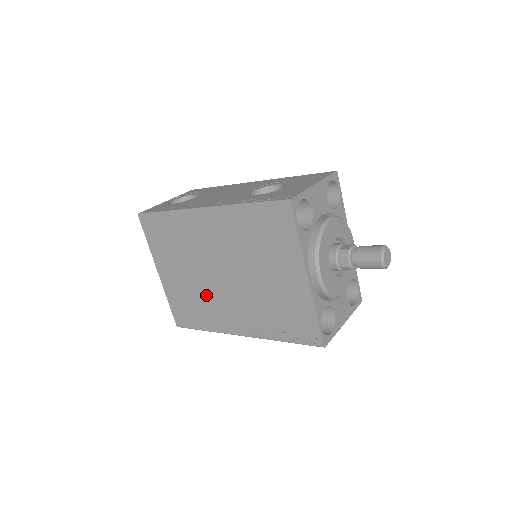
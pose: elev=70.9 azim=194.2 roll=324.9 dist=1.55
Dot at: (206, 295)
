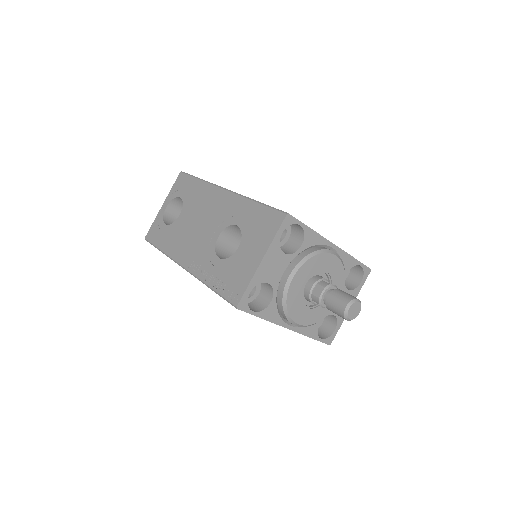
Dot at: occluded
